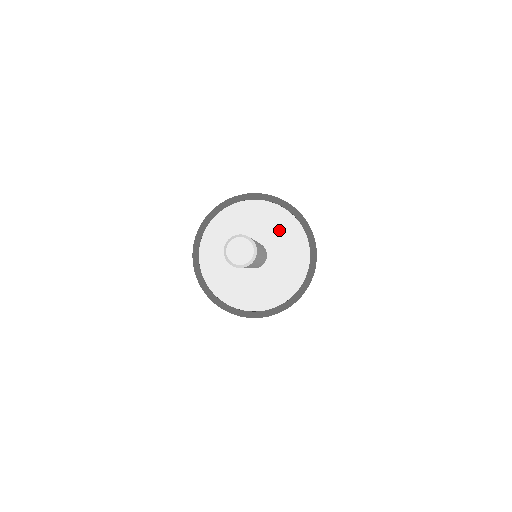
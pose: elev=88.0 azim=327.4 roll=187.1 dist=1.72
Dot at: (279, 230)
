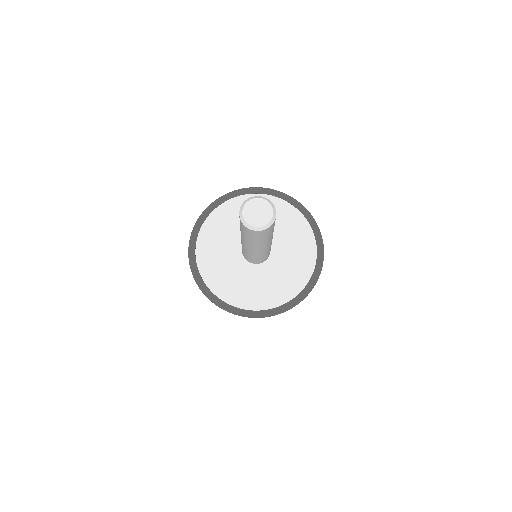
Dot at: (294, 258)
